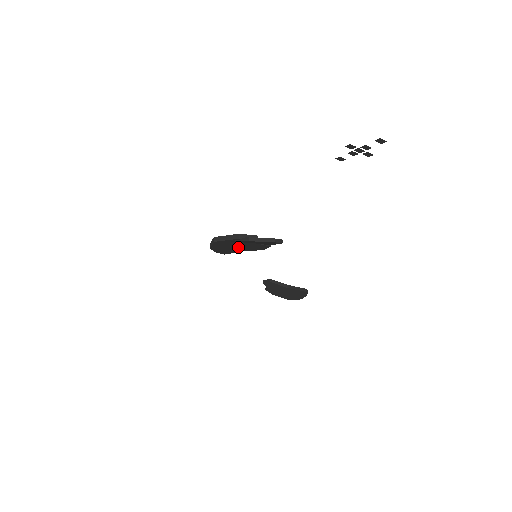
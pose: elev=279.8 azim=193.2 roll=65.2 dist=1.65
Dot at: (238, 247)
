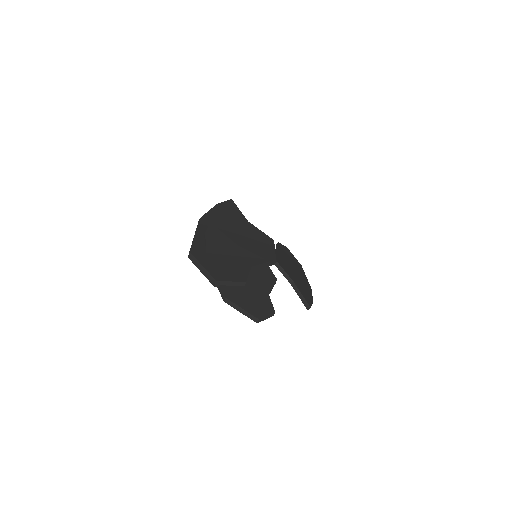
Dot at: occluded
